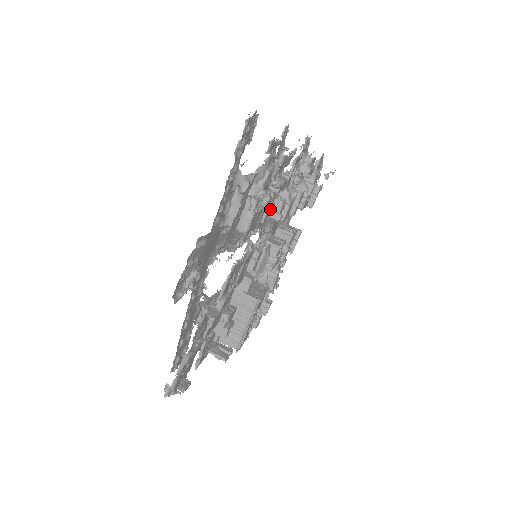
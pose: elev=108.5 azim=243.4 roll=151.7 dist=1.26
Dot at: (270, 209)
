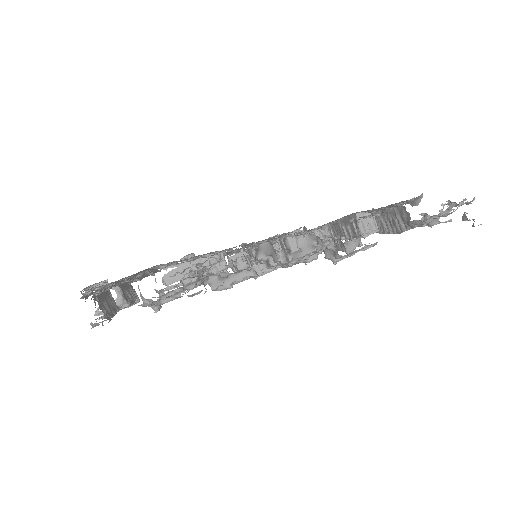
Dot at: occluded
